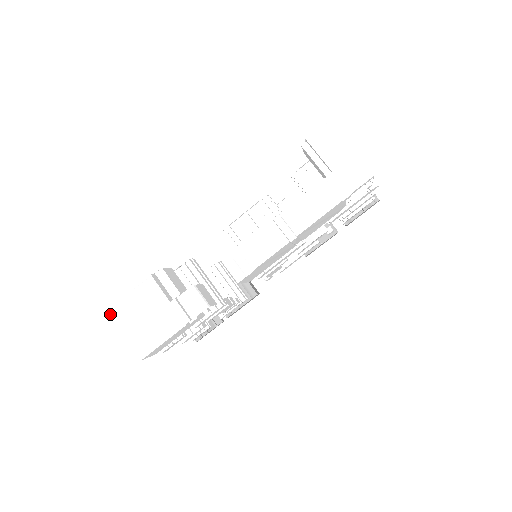
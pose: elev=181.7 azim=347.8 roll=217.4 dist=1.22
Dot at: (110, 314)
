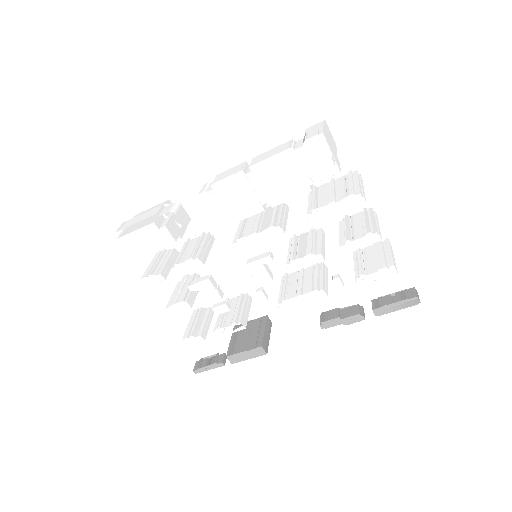
Dot at: occluded
